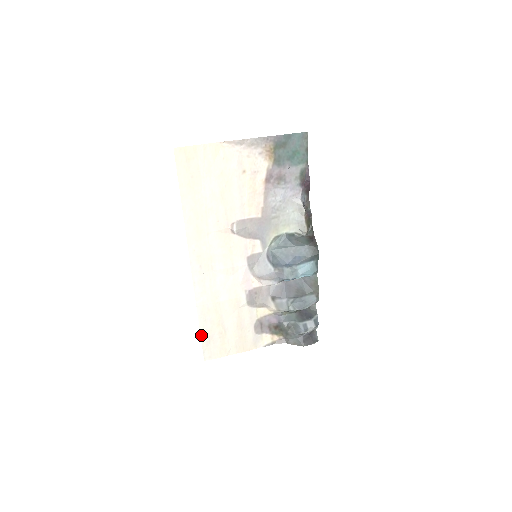
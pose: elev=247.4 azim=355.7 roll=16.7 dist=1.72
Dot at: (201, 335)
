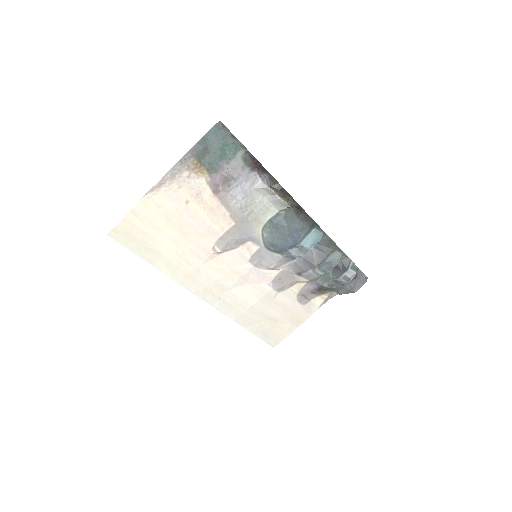
Dot at: (256, 335)
